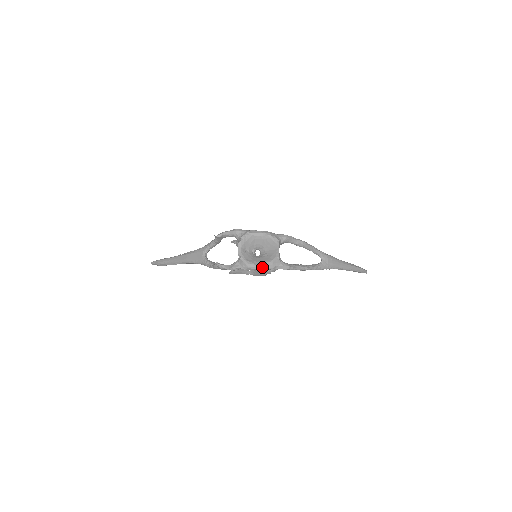
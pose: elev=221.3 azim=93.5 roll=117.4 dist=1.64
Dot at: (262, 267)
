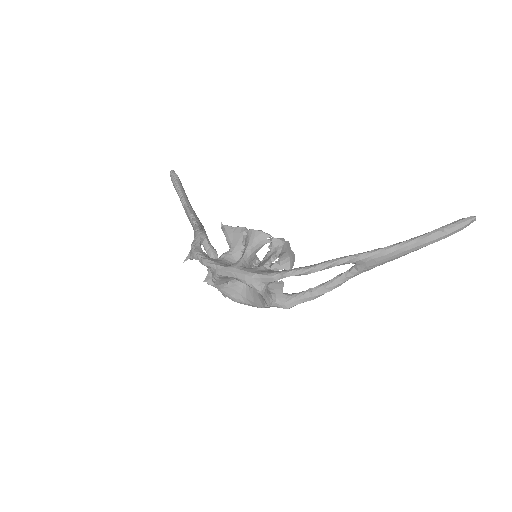
Dot at: occluded
